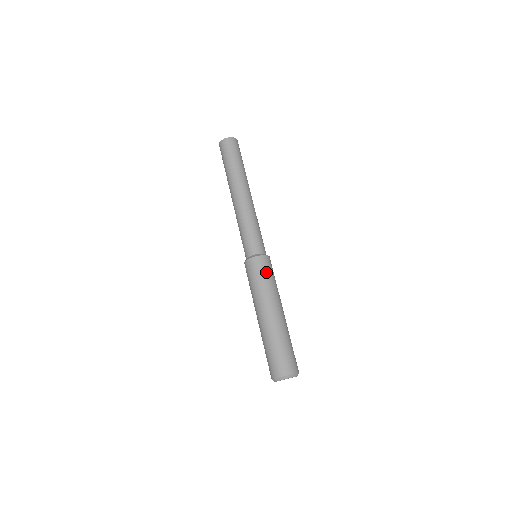
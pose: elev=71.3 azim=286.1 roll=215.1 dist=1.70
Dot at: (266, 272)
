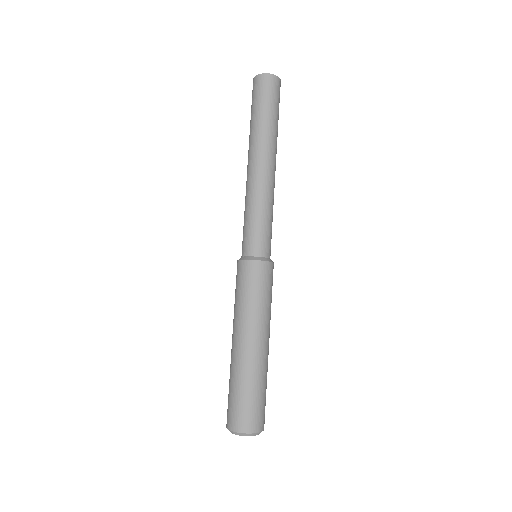
Dot at: (267, 286)
